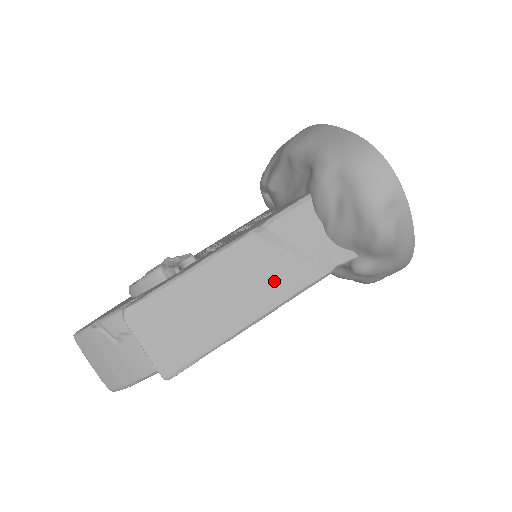
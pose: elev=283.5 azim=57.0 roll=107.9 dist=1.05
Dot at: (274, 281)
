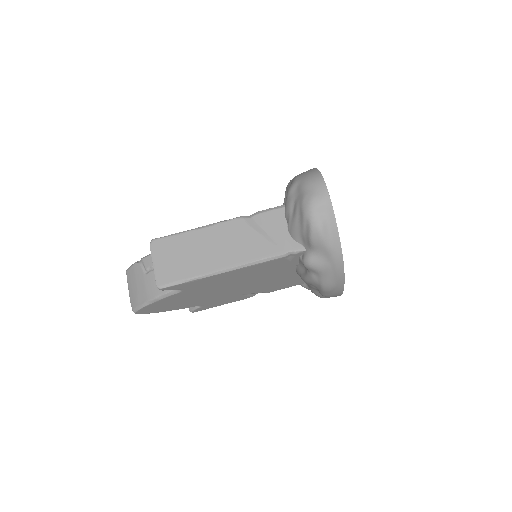
Dot at: (244, 249)
